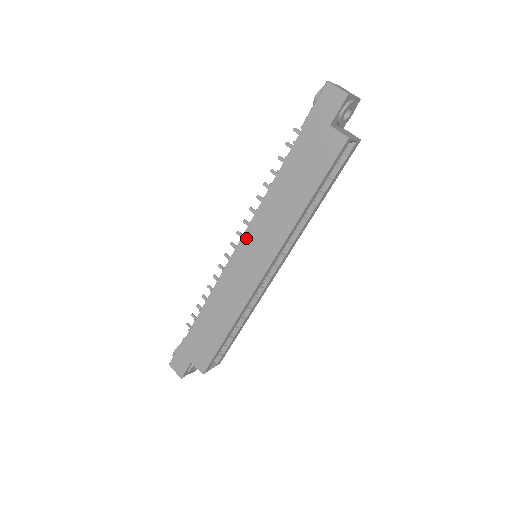
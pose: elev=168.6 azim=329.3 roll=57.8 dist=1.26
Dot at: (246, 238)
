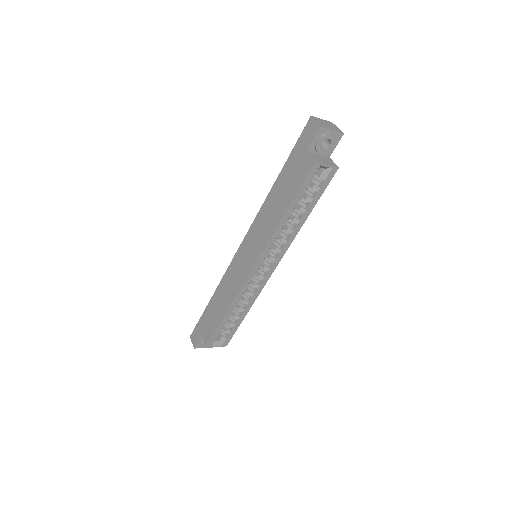
Dot at: (247, 238)
